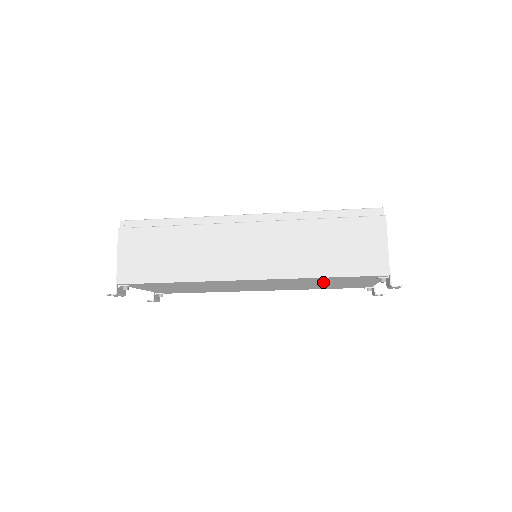
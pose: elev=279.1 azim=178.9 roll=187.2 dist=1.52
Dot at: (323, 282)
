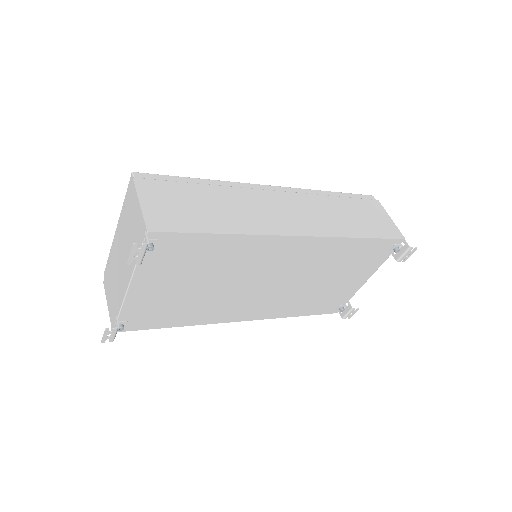
Dot at: (336, 269)
